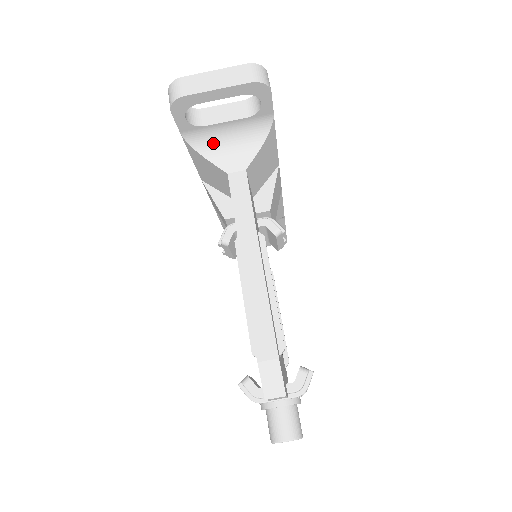
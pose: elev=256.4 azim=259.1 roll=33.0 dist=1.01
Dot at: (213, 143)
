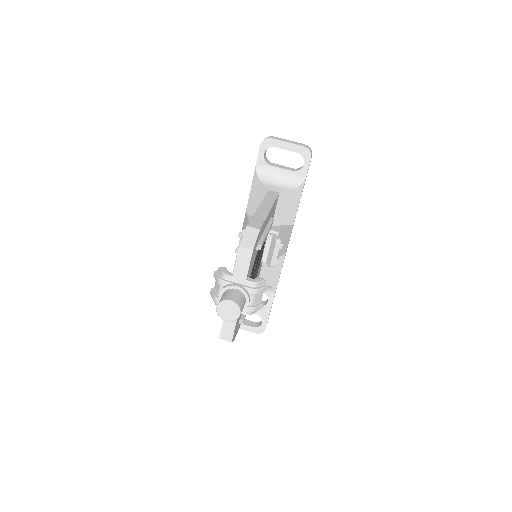
Dot at: (269, 177)
